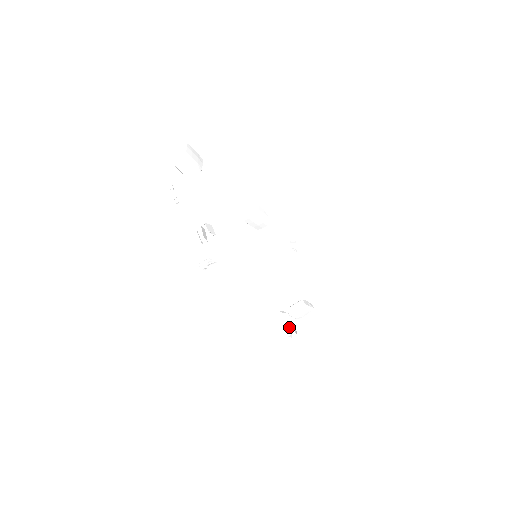
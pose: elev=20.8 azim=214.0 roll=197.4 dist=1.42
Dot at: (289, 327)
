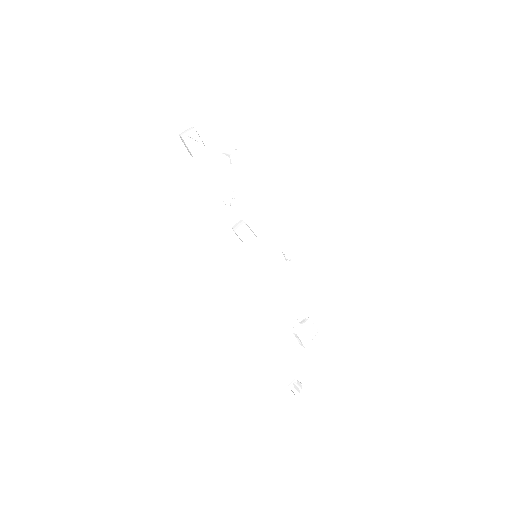
Dot at: (291, 385)
